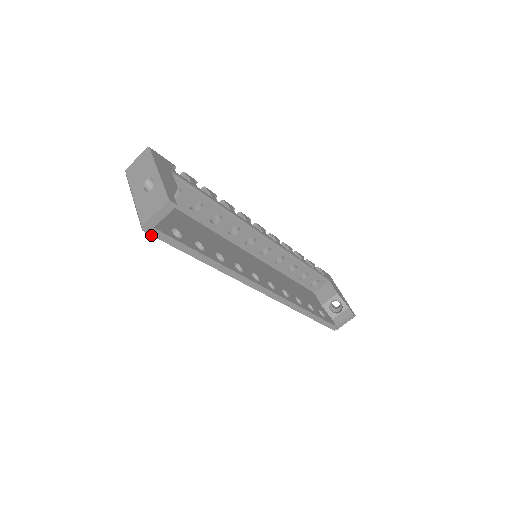
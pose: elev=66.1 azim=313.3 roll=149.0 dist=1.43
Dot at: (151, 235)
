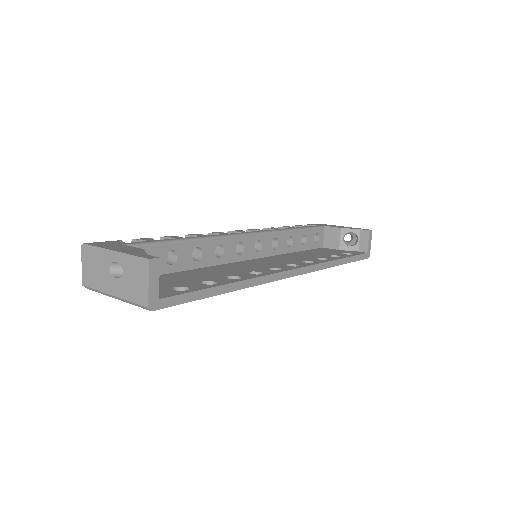
Dot at: (163, 308)
